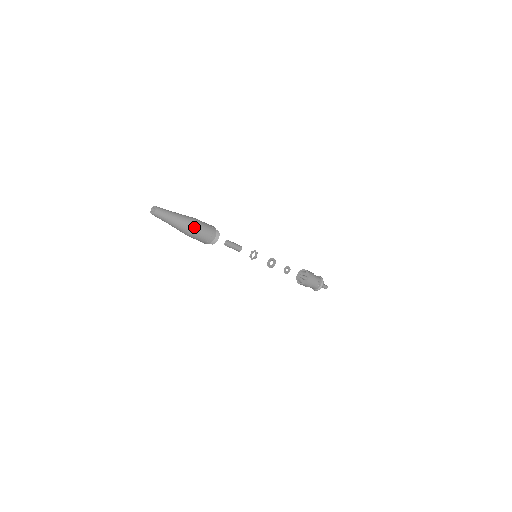
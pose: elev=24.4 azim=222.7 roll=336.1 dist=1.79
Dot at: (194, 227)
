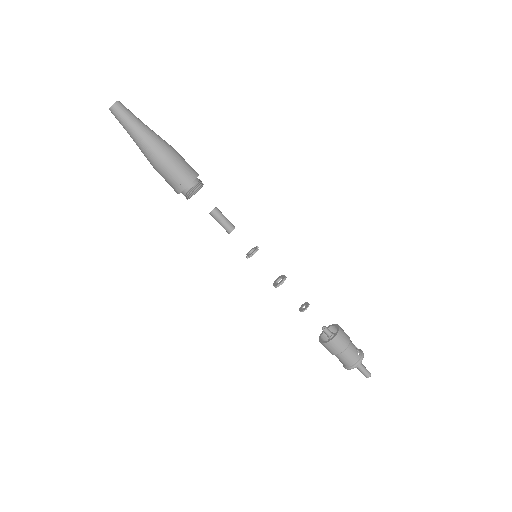
Dot at: (170, 146)
